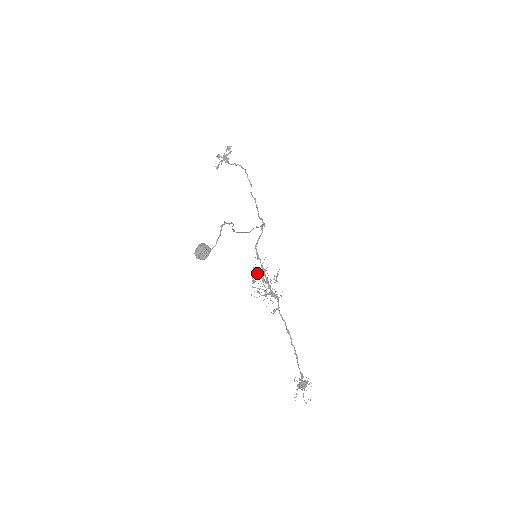
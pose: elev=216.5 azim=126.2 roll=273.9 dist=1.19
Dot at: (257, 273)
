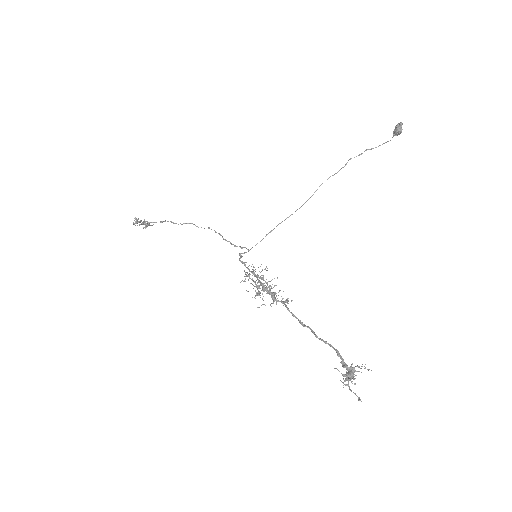
Dot at: occluded
